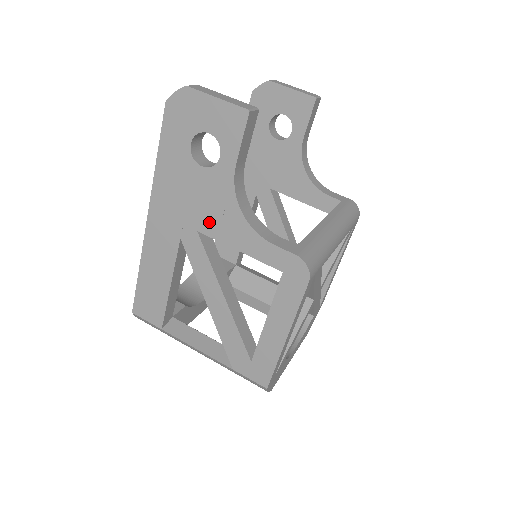
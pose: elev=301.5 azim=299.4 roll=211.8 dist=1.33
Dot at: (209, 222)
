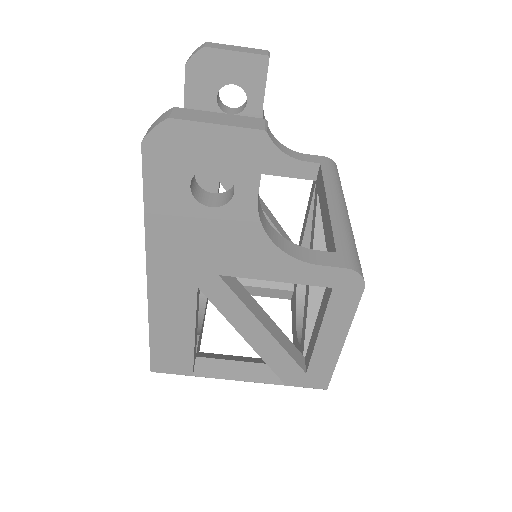
Dot at: (232, 263)
